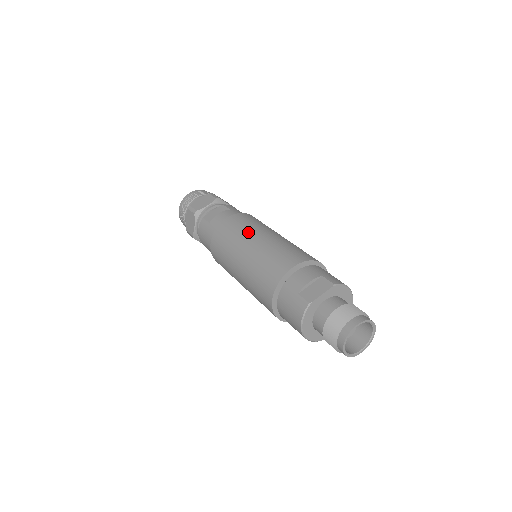
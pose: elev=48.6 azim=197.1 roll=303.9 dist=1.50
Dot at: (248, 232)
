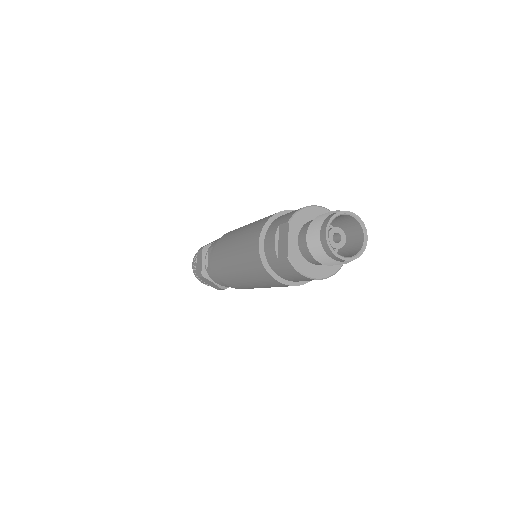
Dot at: (226, 252)
